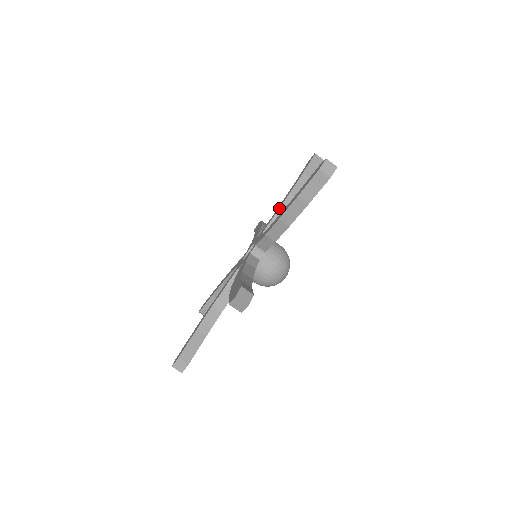
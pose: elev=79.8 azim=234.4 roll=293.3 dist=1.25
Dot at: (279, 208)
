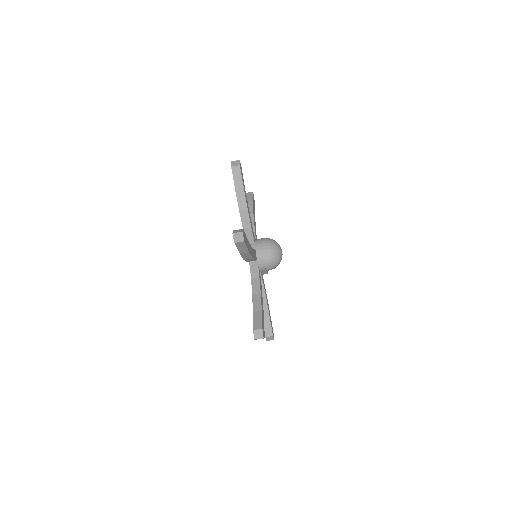
Dot at: (242, 226)
